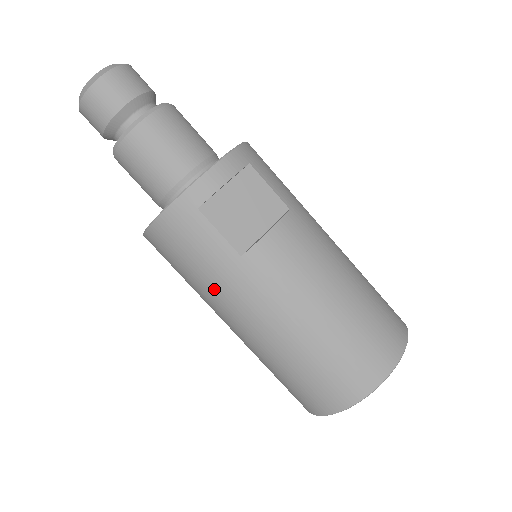
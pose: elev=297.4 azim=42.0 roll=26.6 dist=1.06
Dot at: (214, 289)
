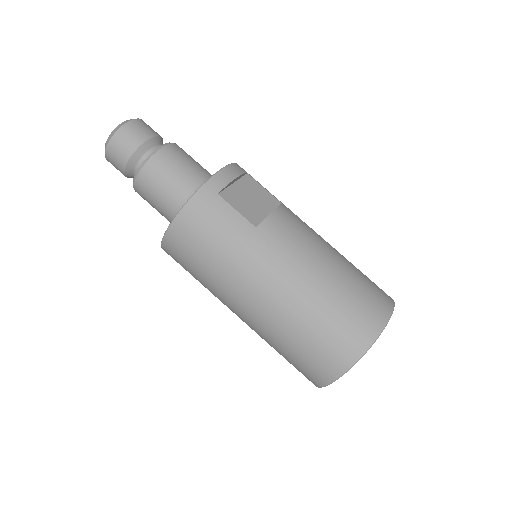
Dot at: (235, 262)
